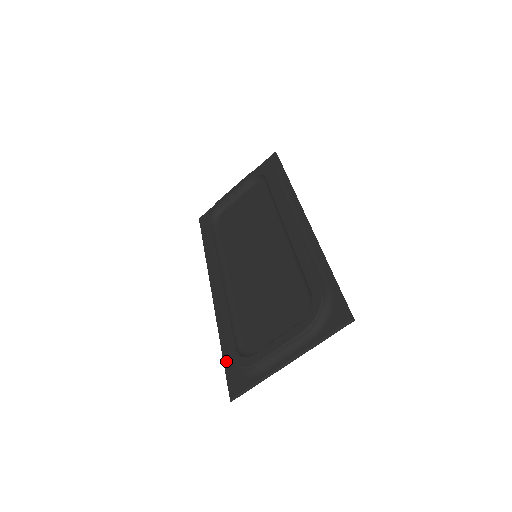
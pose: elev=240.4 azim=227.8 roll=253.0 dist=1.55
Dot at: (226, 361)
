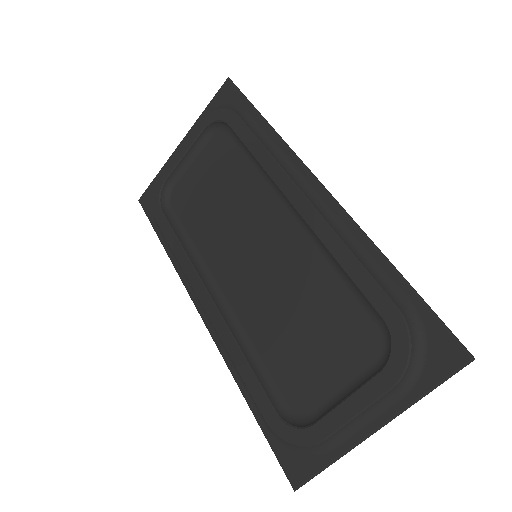
Dot at: (265, 428)
